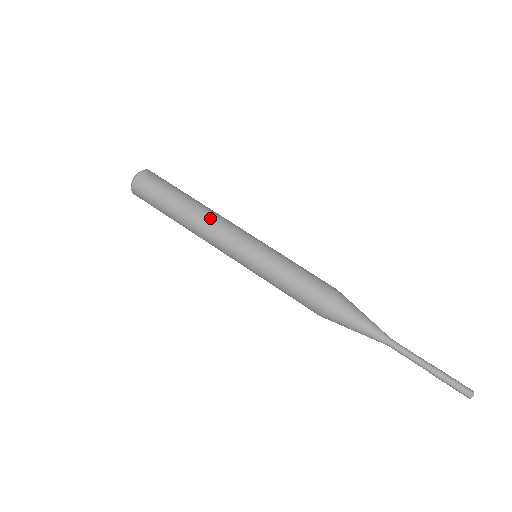
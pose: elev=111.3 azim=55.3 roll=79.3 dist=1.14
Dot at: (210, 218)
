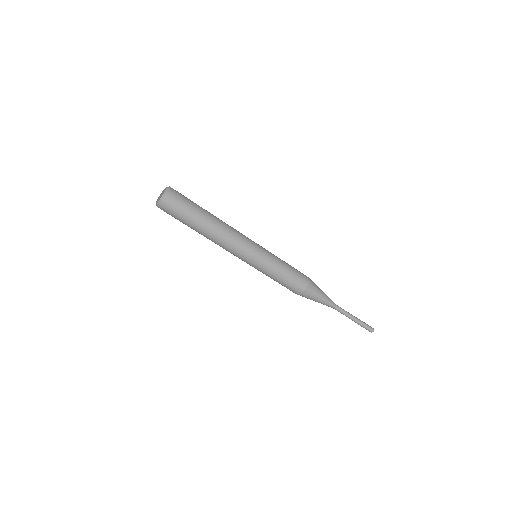
Dot at: (227, 234)
